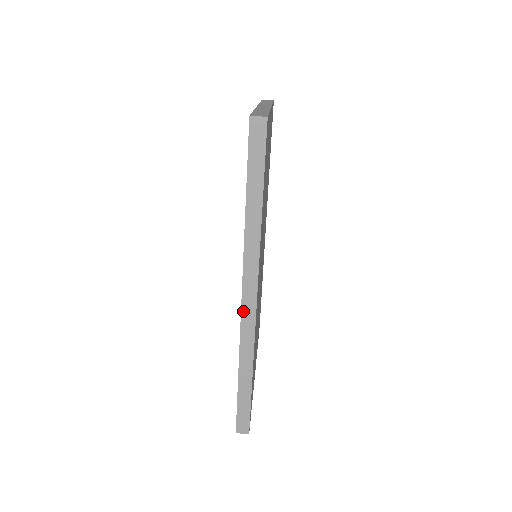
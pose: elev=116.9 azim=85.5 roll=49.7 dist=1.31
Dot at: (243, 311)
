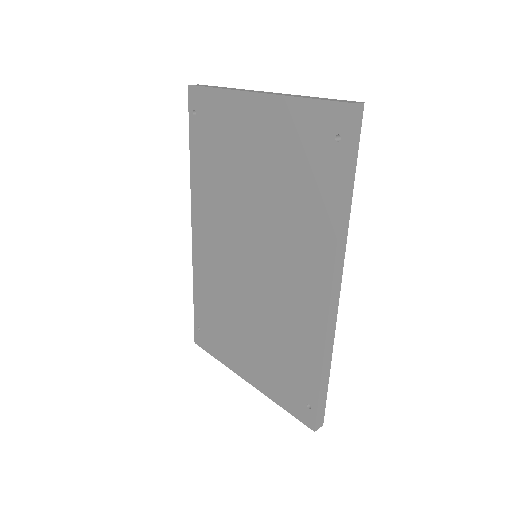
Dot at: (331, 307)
